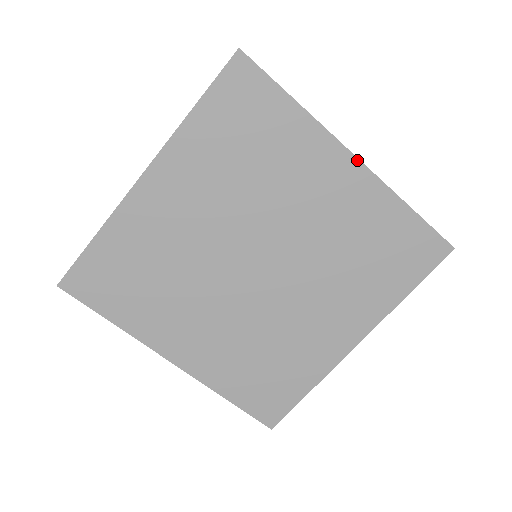
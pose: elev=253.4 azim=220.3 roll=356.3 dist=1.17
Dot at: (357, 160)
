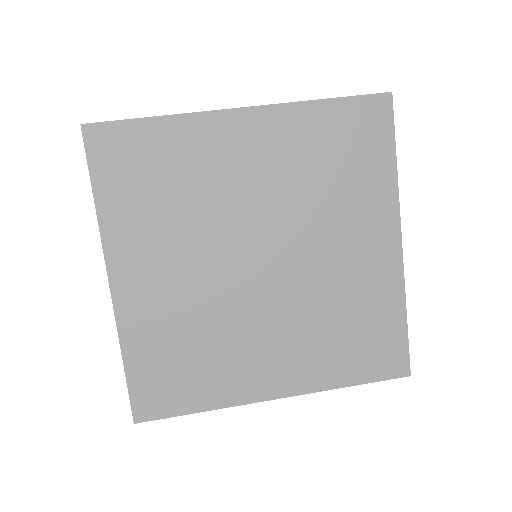
Dot at: (400, 245)
